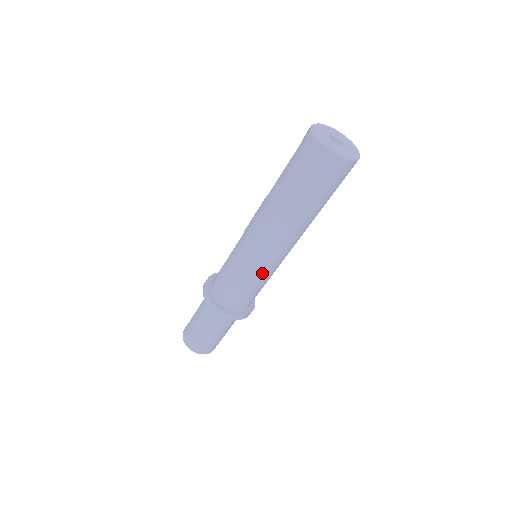
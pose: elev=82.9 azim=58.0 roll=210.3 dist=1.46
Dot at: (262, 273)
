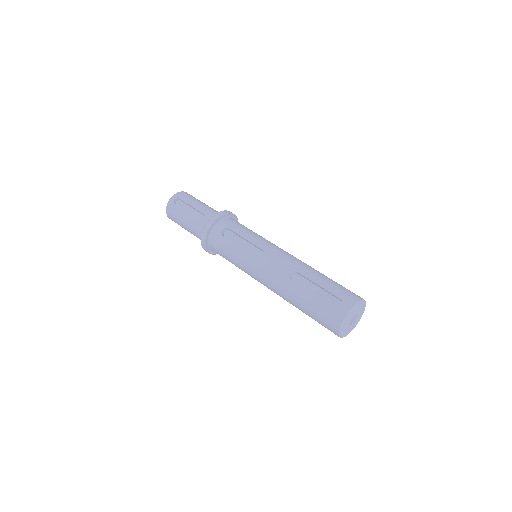
Dot at: occluded
